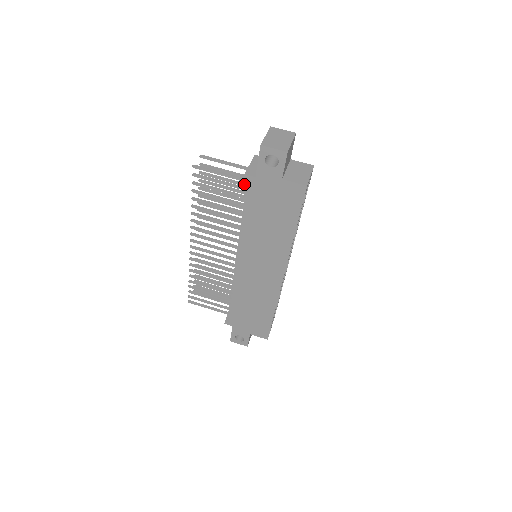
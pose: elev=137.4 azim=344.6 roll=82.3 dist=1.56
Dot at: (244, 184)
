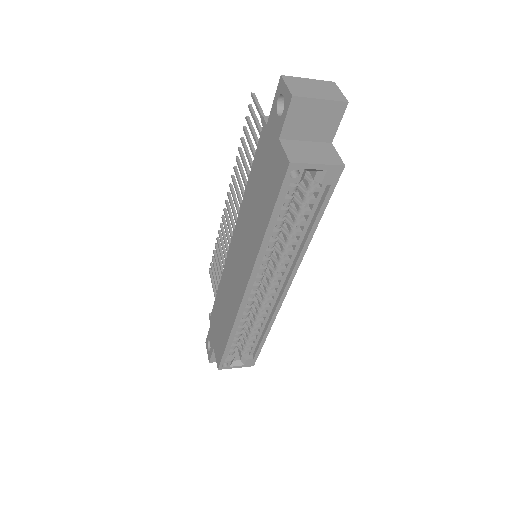
Dot at: occluded
